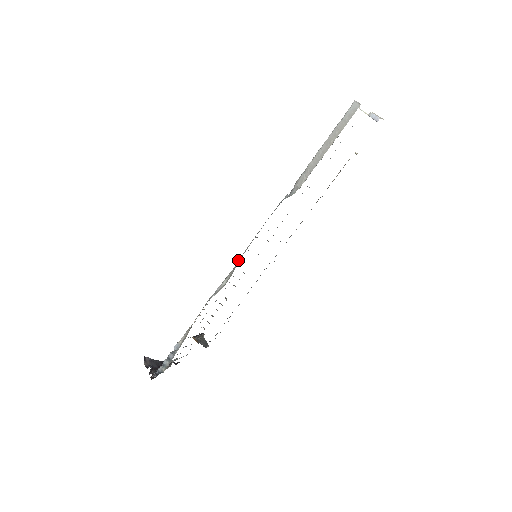
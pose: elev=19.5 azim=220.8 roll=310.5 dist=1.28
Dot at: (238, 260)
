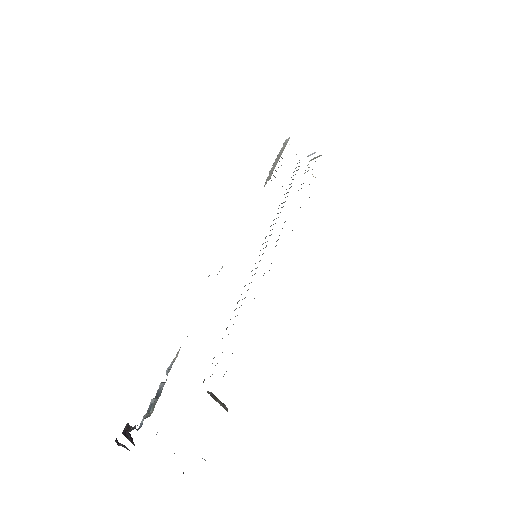
Dot at: occluded
